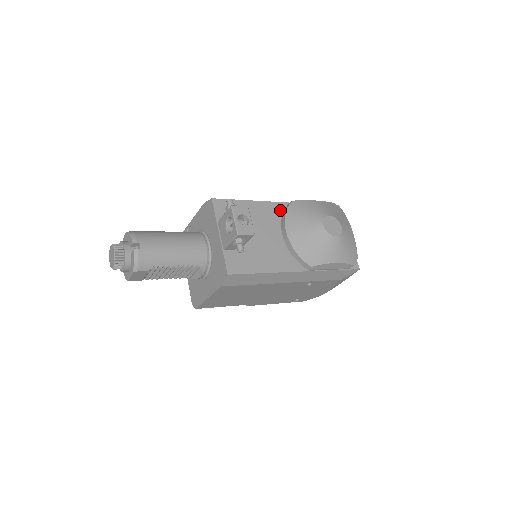
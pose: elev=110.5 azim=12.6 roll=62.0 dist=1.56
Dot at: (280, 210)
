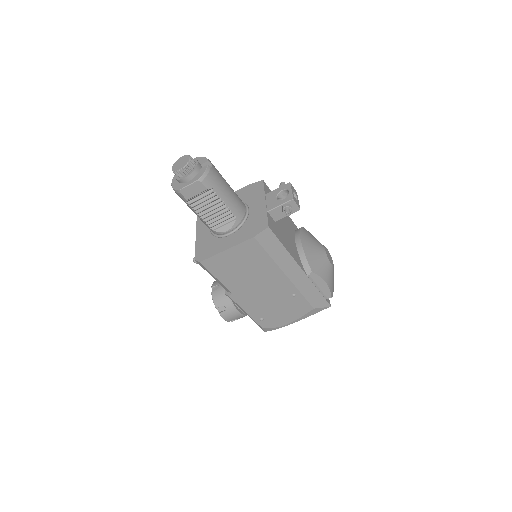
Dot at: (294, 227)
